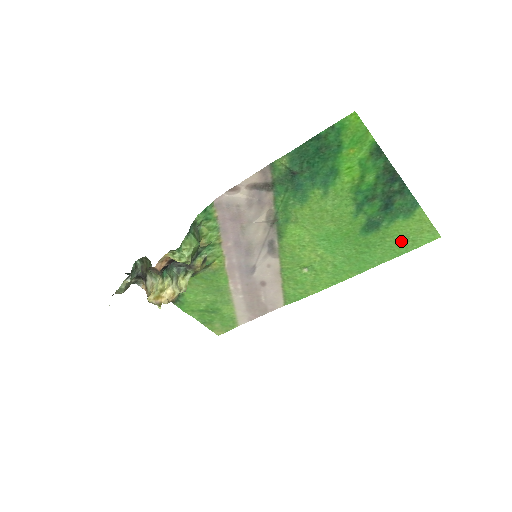
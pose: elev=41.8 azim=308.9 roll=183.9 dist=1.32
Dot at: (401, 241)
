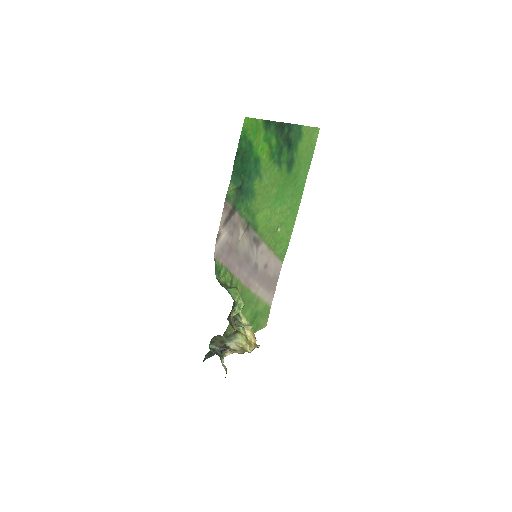
Dot at: (307, 154)
